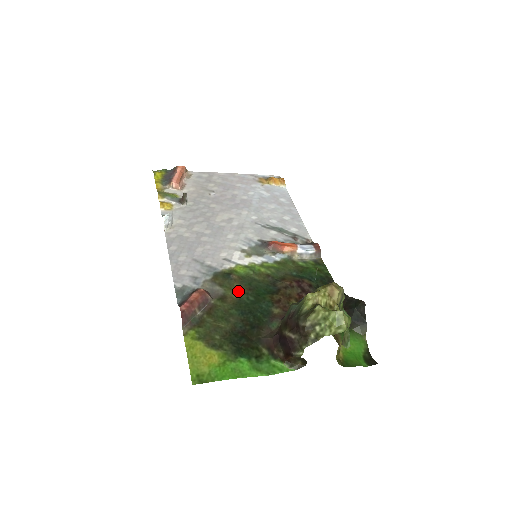
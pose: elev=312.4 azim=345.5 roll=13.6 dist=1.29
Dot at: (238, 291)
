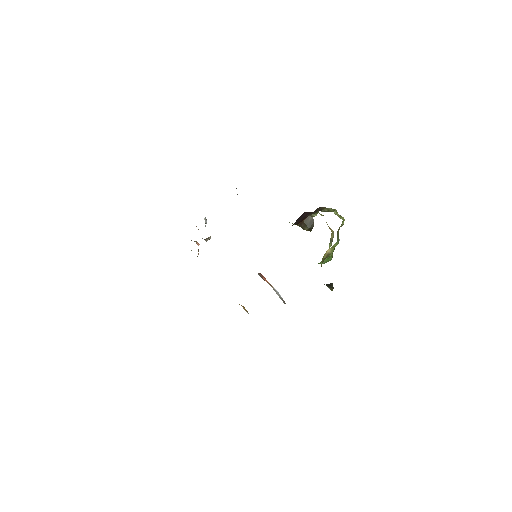
Dot at: occluded
